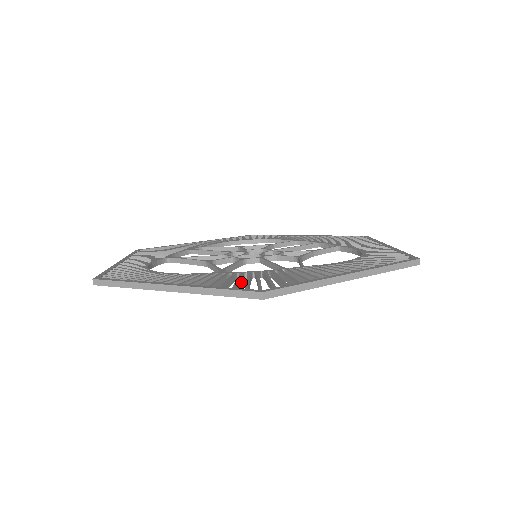
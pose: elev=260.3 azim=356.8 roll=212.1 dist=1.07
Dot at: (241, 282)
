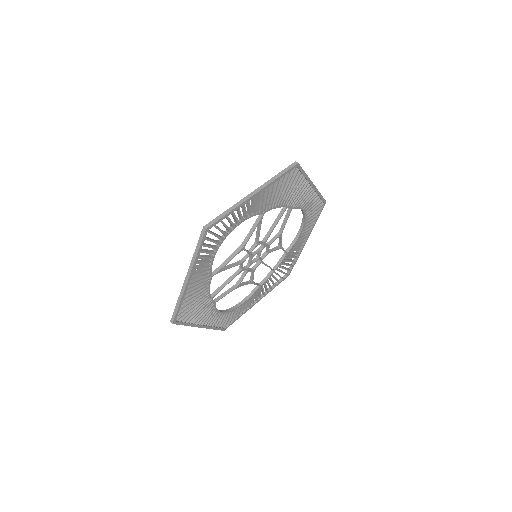
Dot at: (277, 196)
